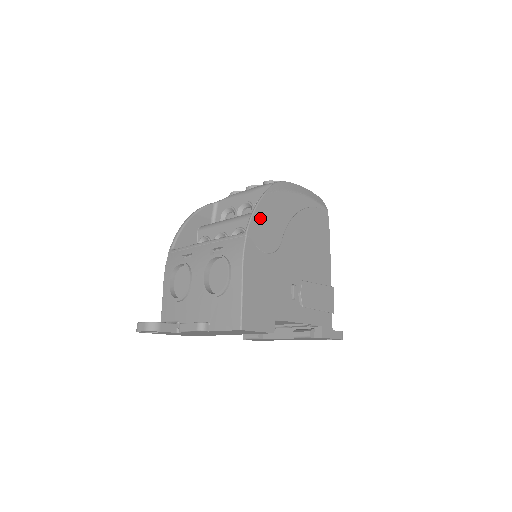
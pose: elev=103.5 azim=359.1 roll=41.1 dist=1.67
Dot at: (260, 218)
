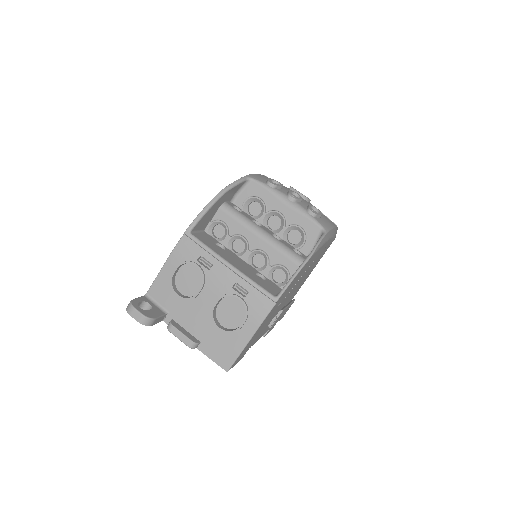
Dot at: occluded
